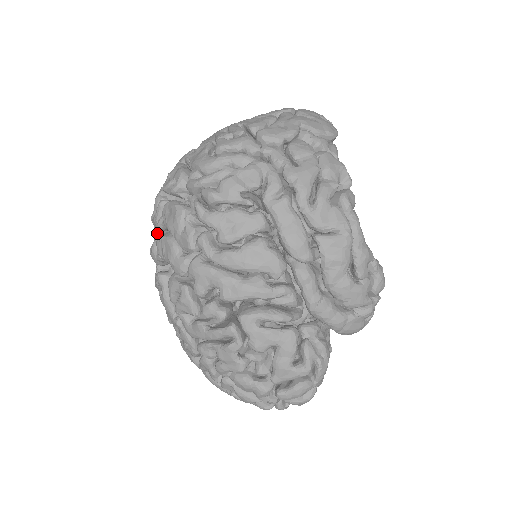
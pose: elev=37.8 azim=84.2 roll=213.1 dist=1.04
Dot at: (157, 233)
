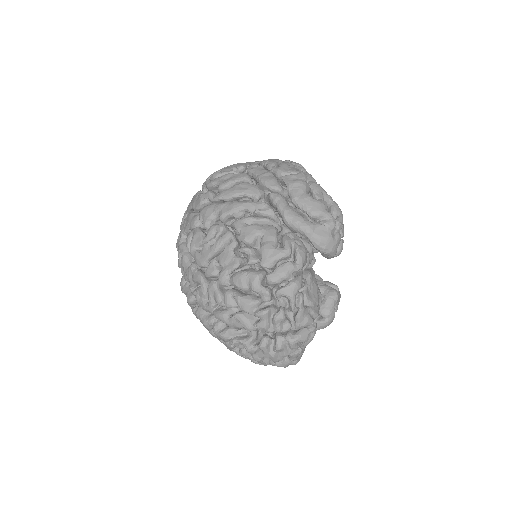
Dot at: occluded
